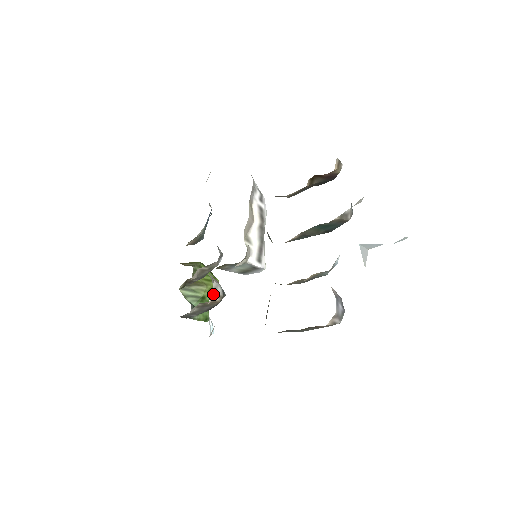
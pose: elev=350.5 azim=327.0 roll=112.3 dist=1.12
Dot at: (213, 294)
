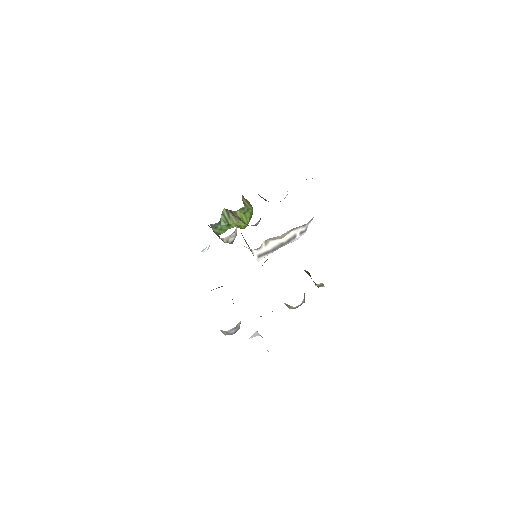
Dot at: (226, 238)
